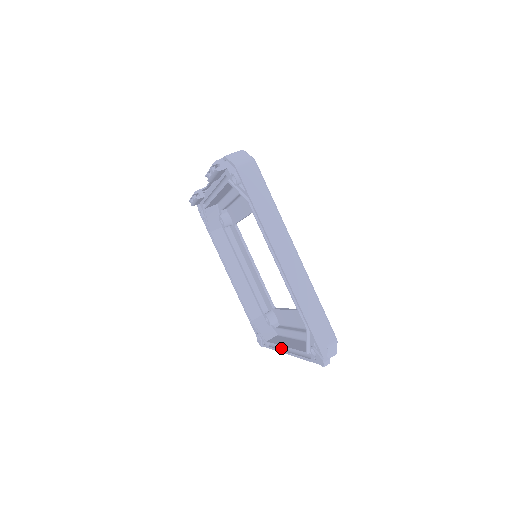
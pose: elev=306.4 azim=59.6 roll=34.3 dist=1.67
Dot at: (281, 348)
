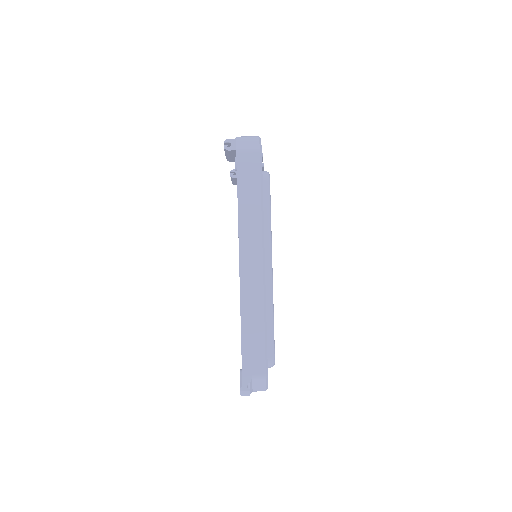
Dot at: occluded
